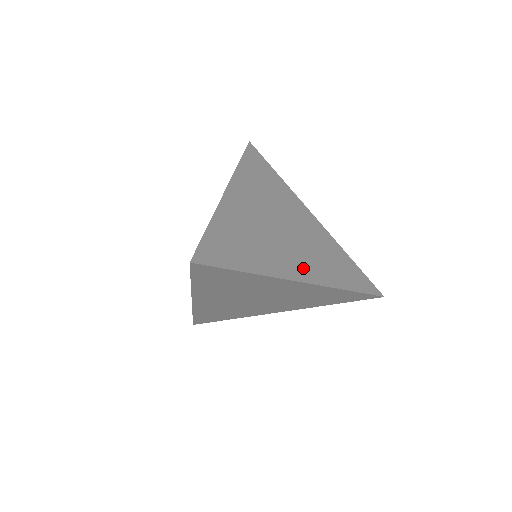
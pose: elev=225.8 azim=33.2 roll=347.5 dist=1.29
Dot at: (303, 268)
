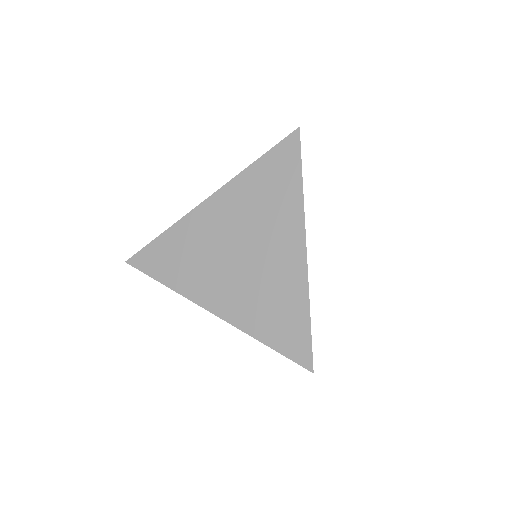
Dot at: occluded
